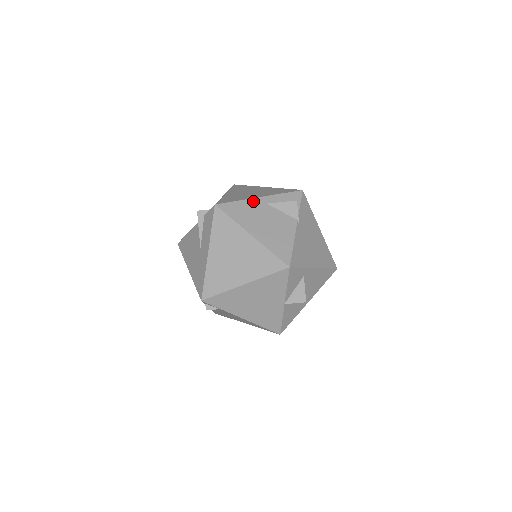
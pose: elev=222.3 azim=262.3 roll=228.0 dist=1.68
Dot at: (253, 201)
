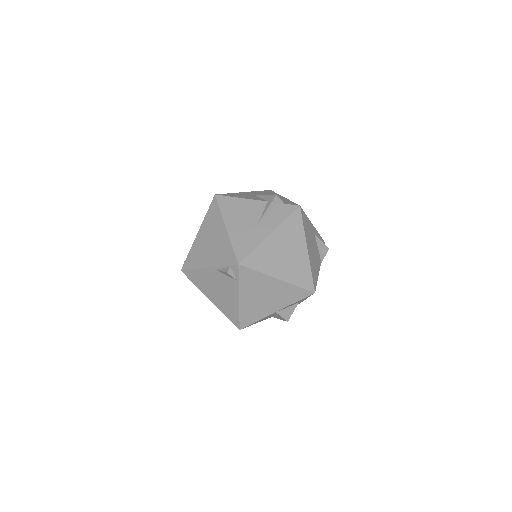
Dot at: (311, 225)
